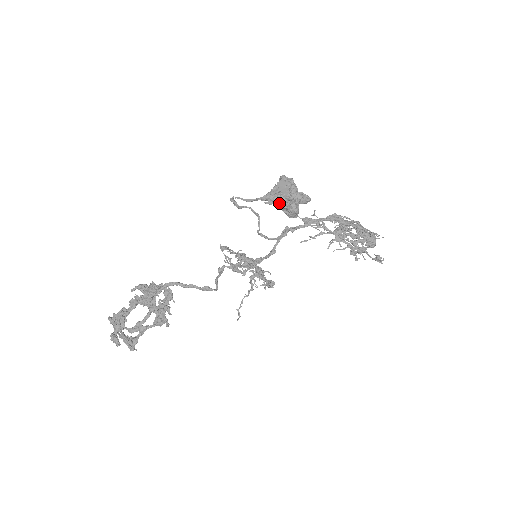
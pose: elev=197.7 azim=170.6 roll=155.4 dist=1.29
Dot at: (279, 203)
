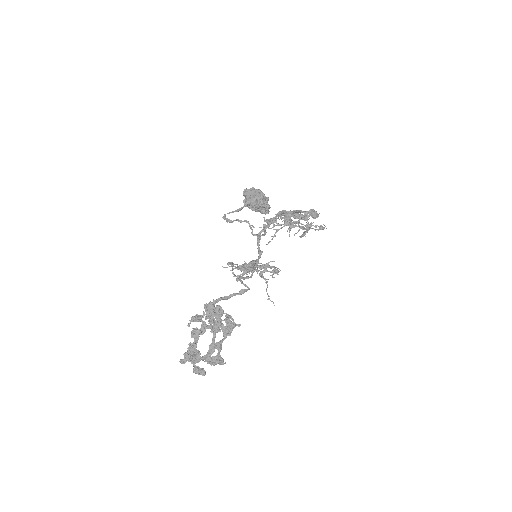
Dot at: (256, 205)
